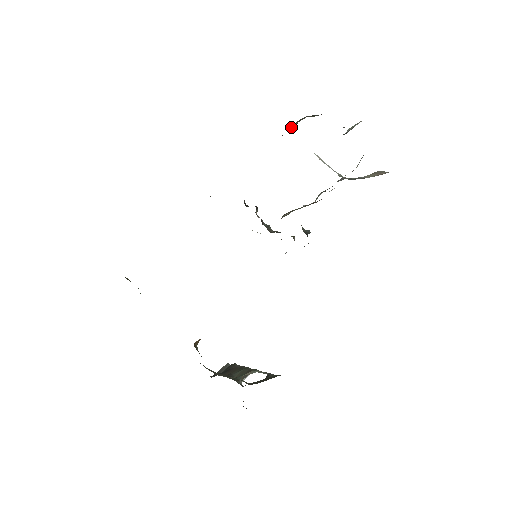
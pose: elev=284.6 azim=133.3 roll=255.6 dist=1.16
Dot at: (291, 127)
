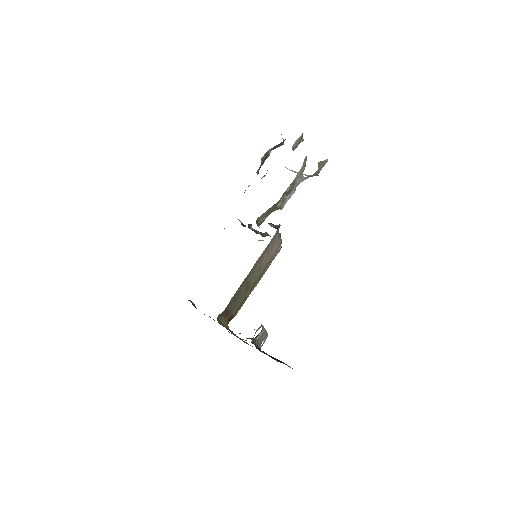
Dot at: (261, 162)
